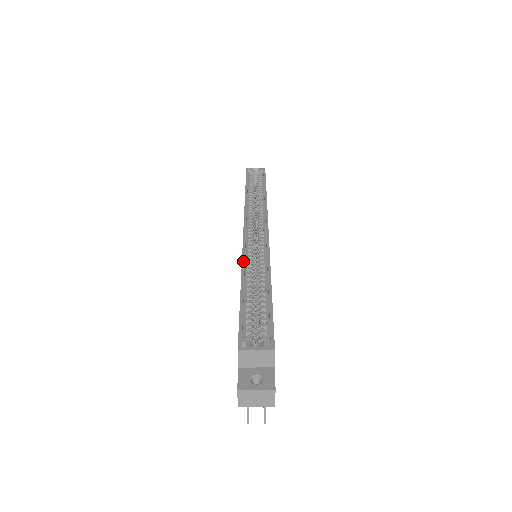
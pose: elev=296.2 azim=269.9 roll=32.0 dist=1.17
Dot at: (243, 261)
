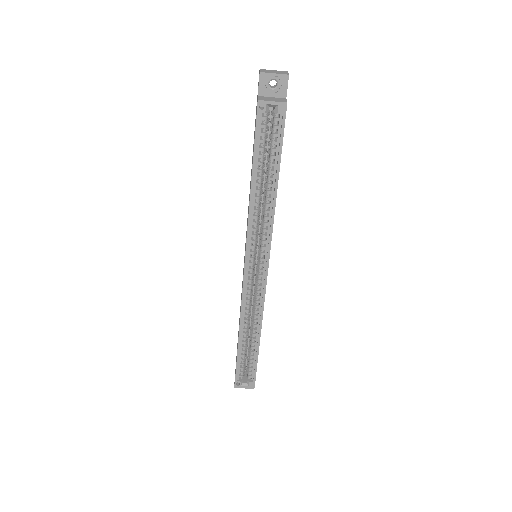
Dot at: (241, 317)
